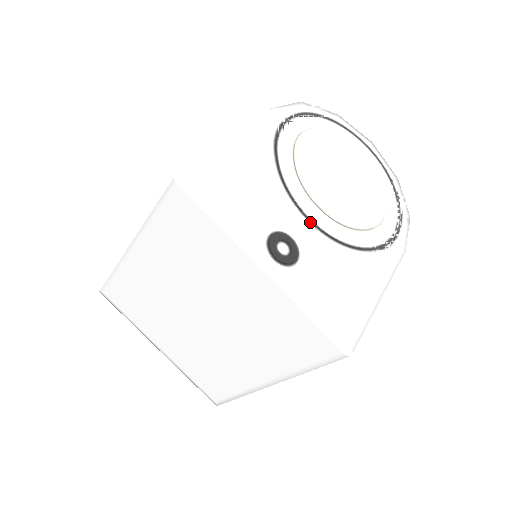
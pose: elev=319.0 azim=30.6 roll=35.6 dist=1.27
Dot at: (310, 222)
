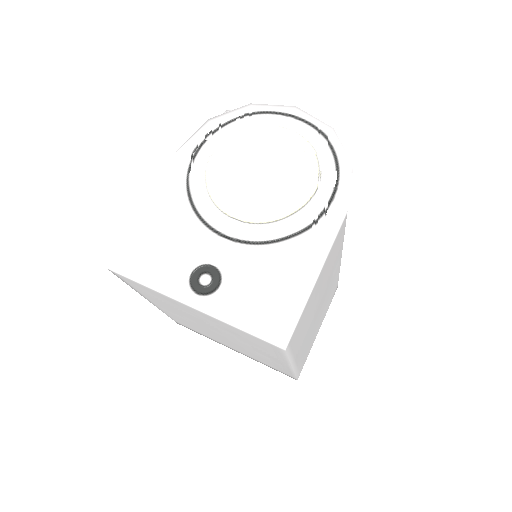
Dot at: (229, 240)
